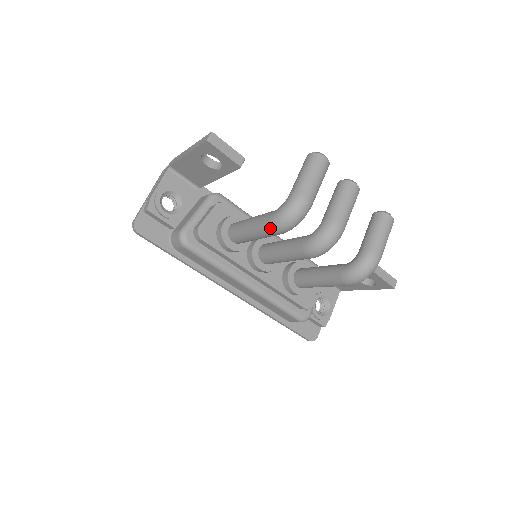
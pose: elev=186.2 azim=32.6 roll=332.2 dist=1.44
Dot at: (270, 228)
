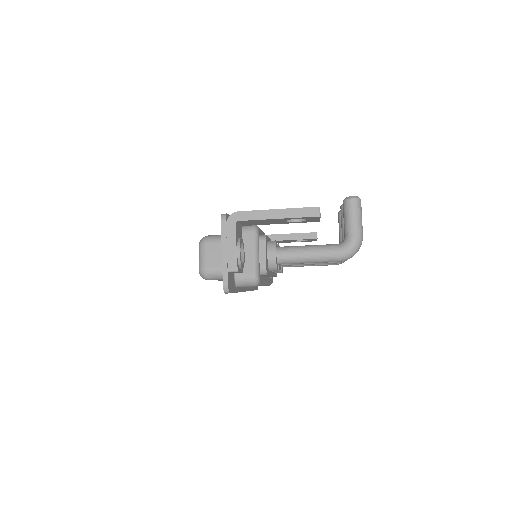
Dot at: (338, 261)
